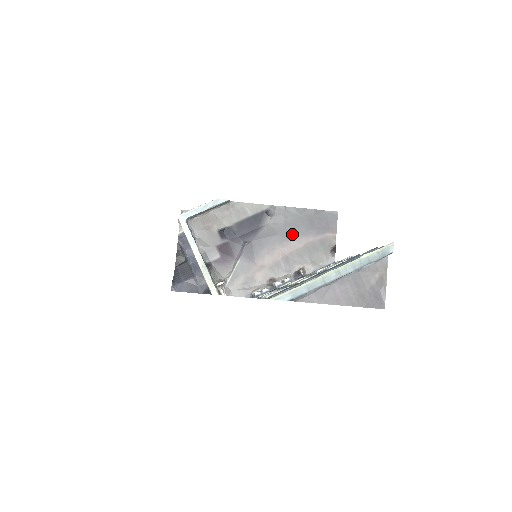
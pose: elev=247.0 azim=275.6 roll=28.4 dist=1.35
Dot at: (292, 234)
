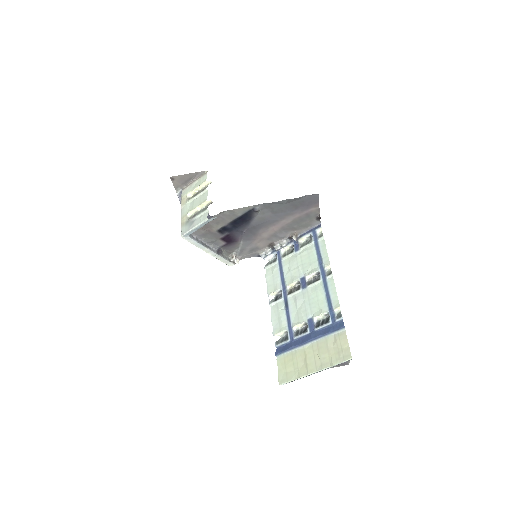
Dot at: (280, 217)
